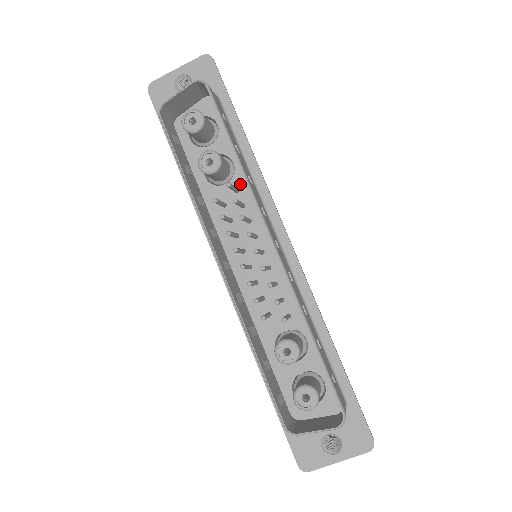
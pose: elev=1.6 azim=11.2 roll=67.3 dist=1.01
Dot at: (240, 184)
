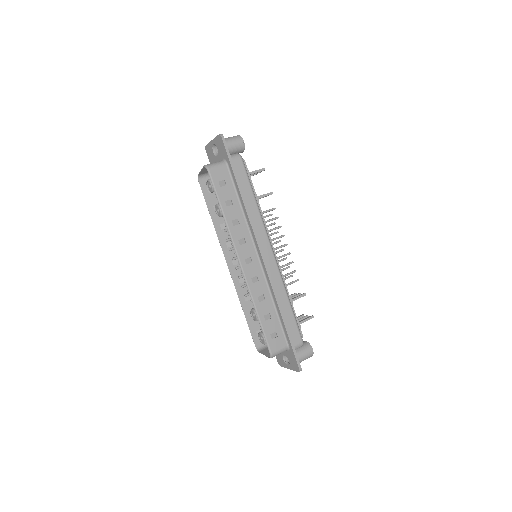
Dot at: occluded
